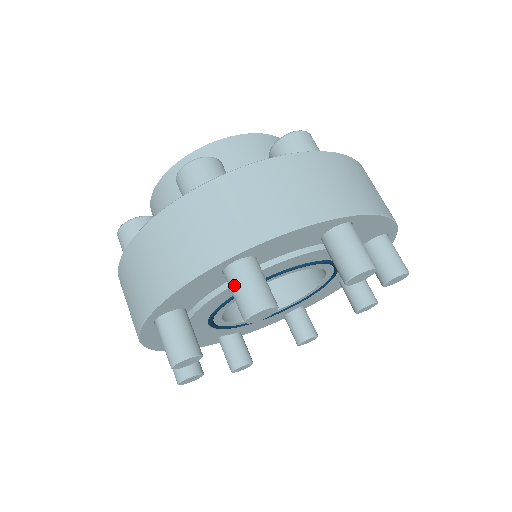
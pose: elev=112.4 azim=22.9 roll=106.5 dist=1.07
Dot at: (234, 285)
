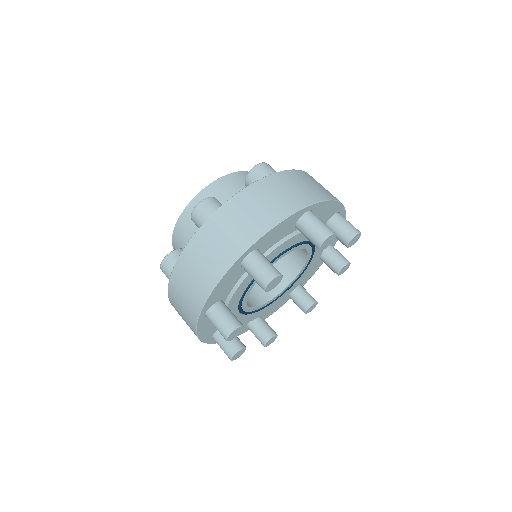
Dot at: (312, 223)
